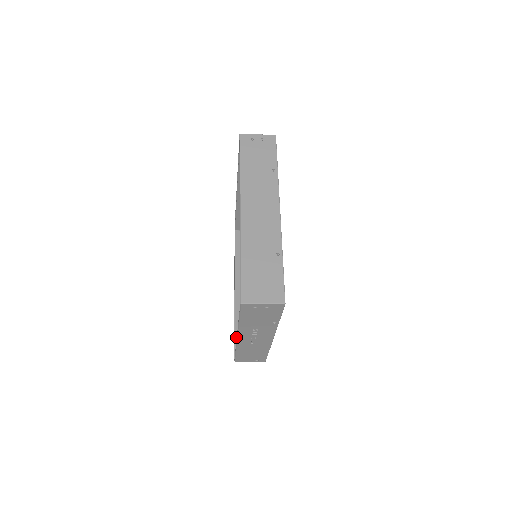
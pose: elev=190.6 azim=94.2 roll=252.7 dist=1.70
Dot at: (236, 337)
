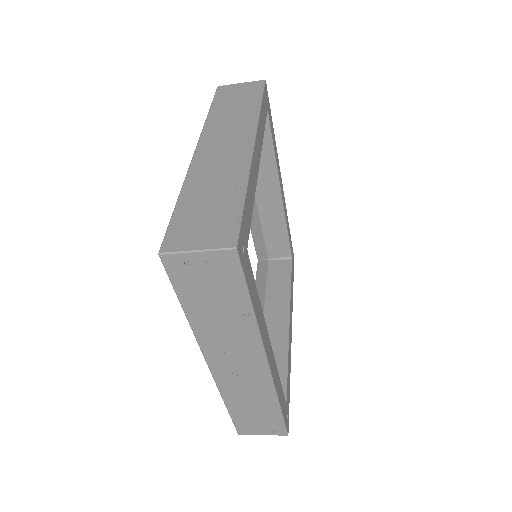
Dot at: occluded
